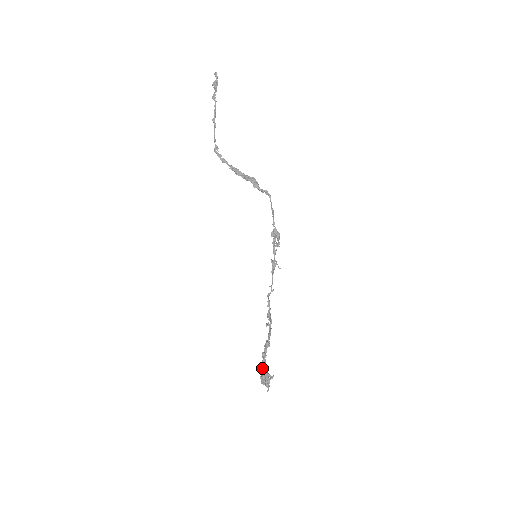
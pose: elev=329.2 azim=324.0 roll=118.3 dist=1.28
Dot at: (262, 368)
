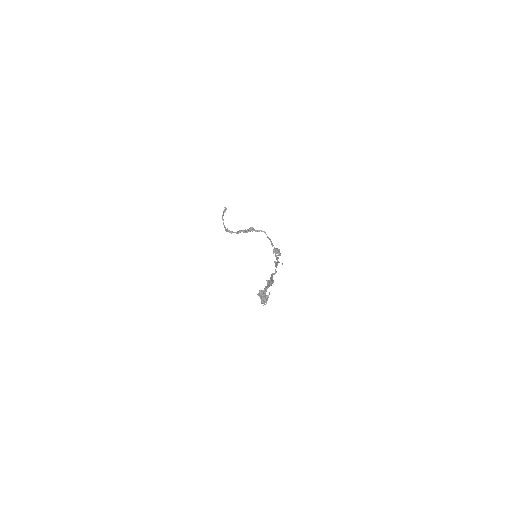
Dot at: occluded
